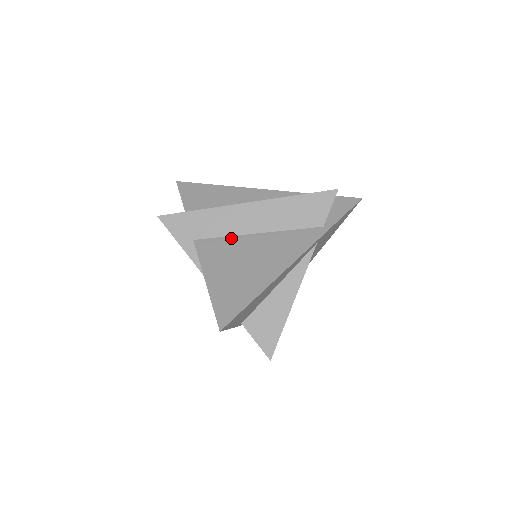
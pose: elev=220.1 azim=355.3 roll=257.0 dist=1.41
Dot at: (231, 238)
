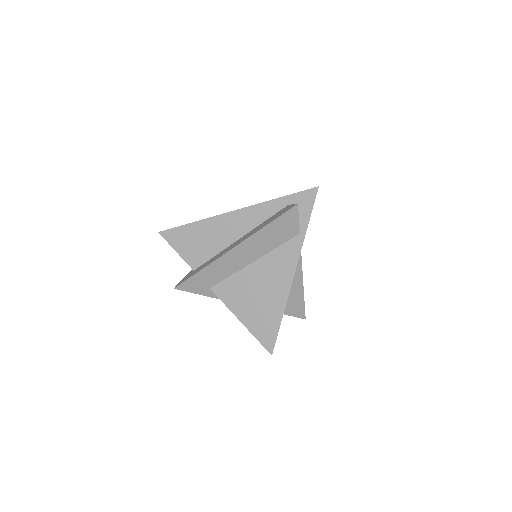
Dot at: (236, 275)
